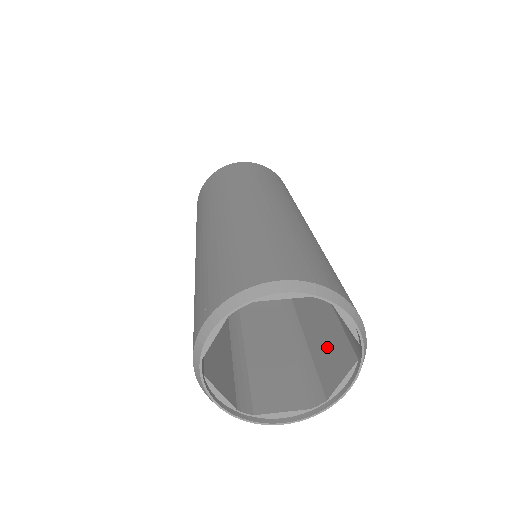
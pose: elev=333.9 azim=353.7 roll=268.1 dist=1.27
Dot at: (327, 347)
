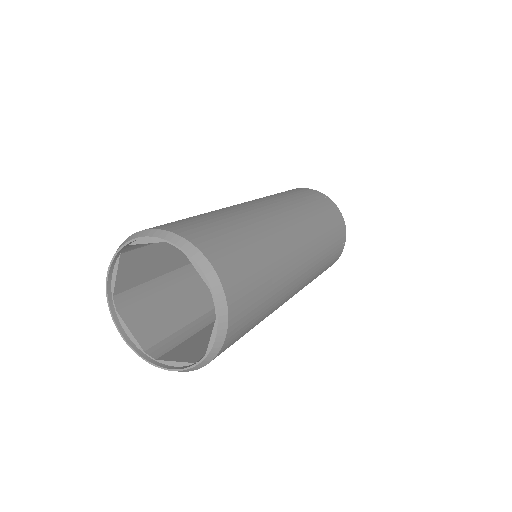
Dot at: (202, 341)
